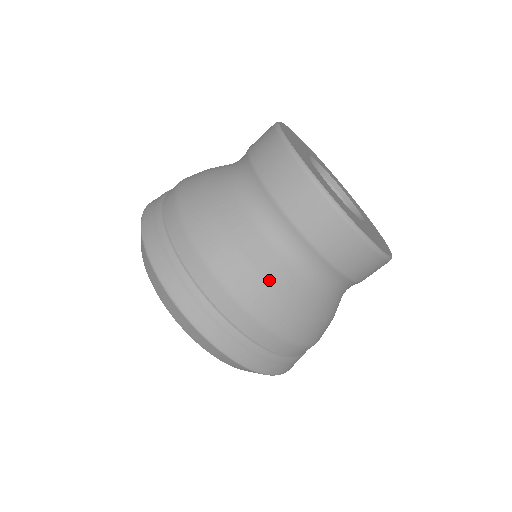
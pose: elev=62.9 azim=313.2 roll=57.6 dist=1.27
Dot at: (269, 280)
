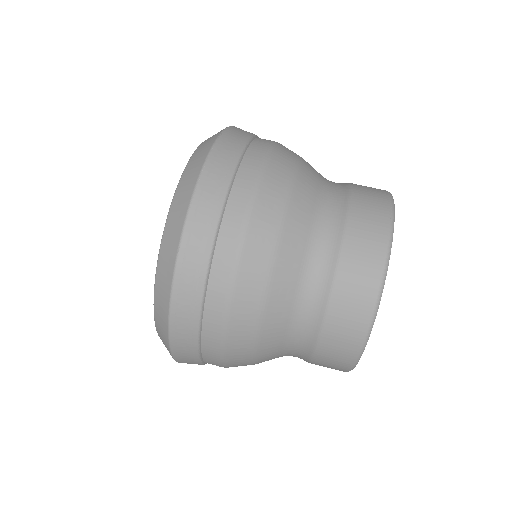
Dot at: (294, 198)
